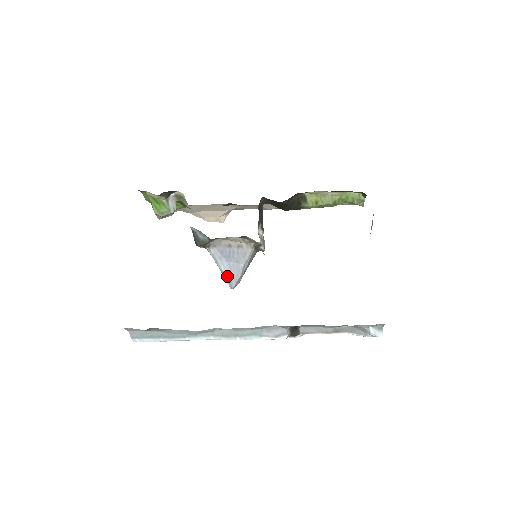
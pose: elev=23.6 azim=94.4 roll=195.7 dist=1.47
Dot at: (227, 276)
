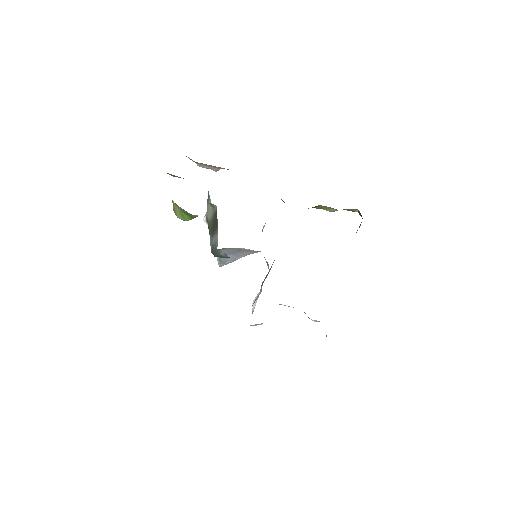
Dot at: (222, 262)
